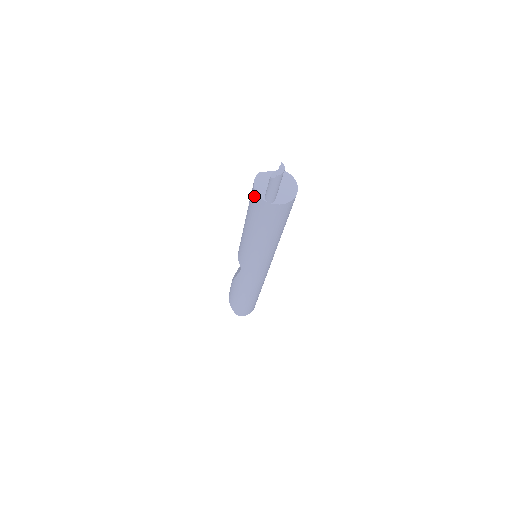
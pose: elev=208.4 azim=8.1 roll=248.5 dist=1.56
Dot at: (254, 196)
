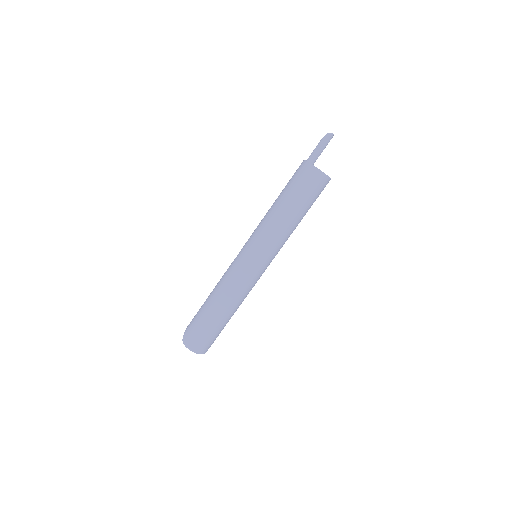
Dot at: occluded
